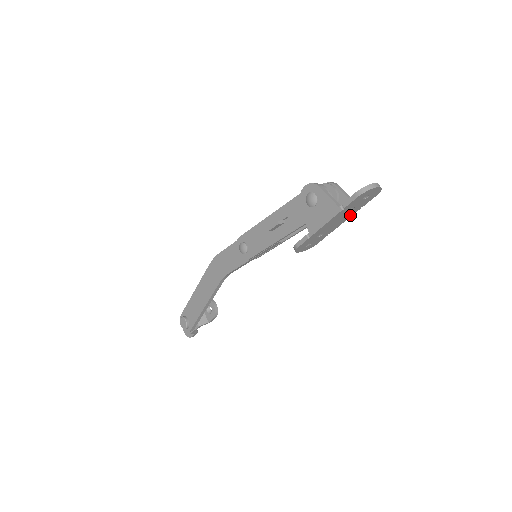
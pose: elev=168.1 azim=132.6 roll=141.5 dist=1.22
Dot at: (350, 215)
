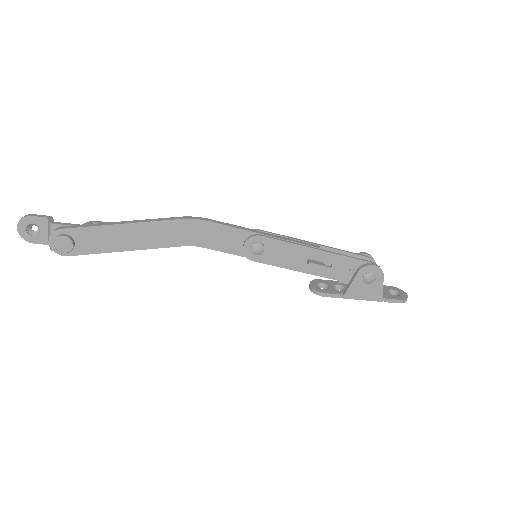
Dot at: occluded
